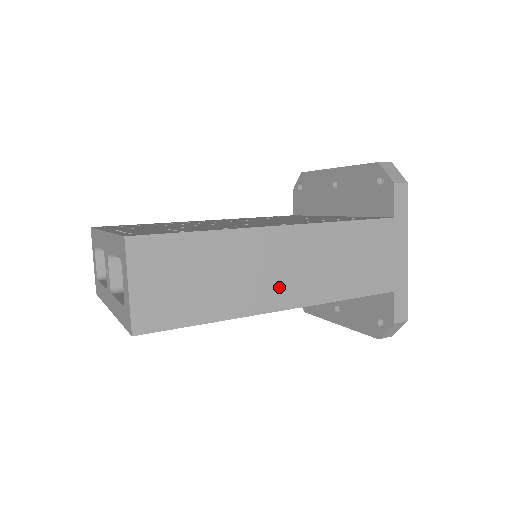
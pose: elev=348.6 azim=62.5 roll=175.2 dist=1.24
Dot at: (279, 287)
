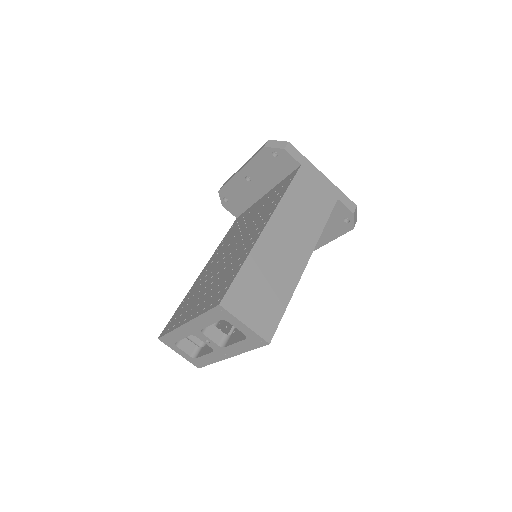
Dot at: (295, 253)
